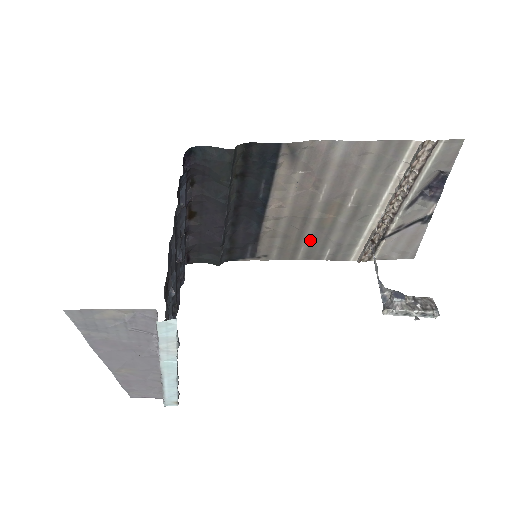
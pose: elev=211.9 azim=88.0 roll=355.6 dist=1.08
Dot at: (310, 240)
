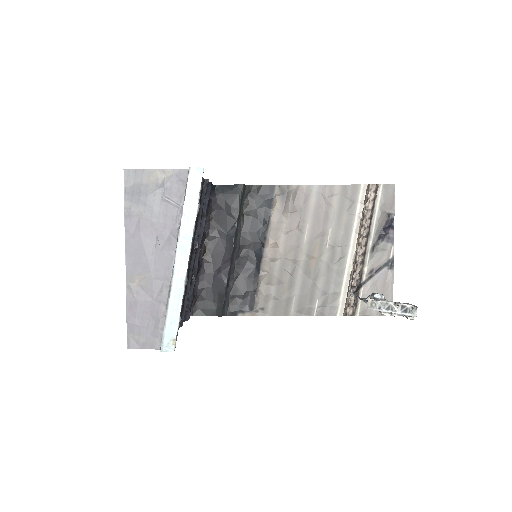
Dot at: (300, 288)
